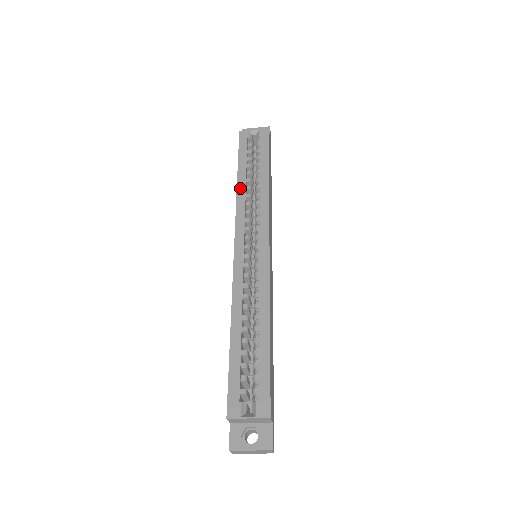
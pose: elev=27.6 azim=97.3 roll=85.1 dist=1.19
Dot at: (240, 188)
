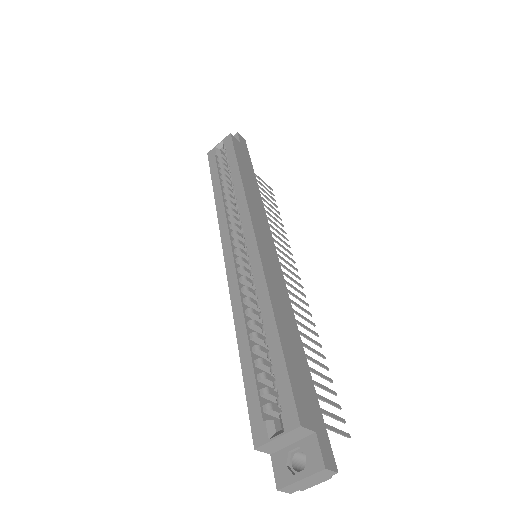
Dot at: (218, 201)
